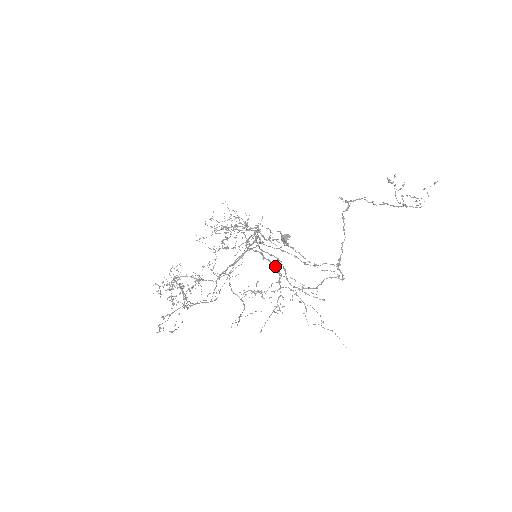
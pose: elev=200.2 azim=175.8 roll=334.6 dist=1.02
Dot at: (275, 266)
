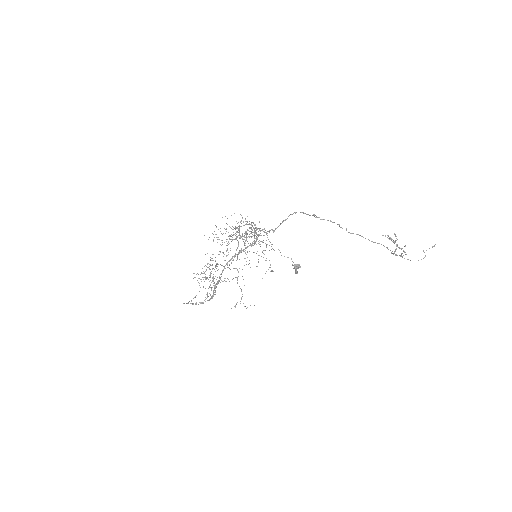
Dot at: (239, 232)
